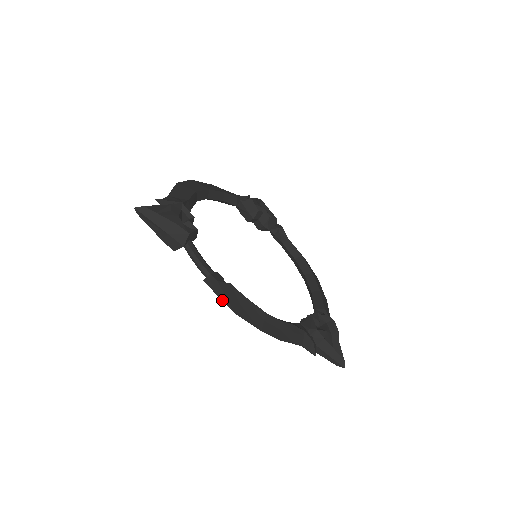
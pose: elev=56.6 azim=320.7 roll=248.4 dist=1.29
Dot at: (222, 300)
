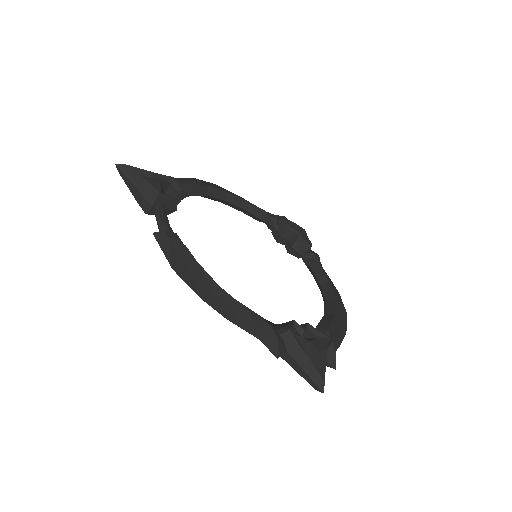
Dot at: (165, 254)
